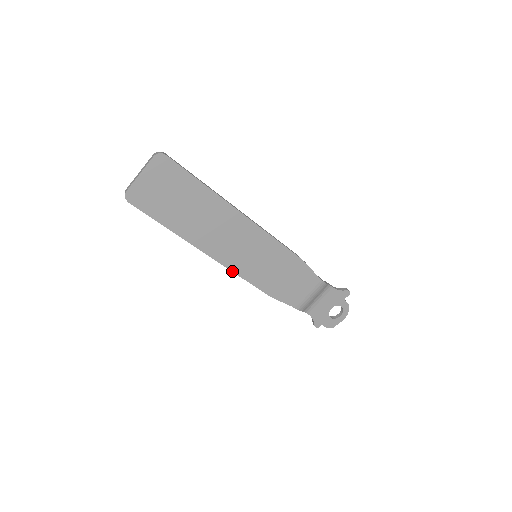
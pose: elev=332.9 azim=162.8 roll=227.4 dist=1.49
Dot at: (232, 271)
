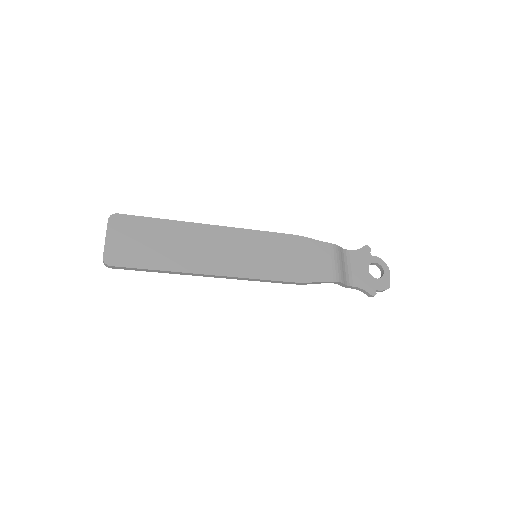
Dot at: (245, 278)
